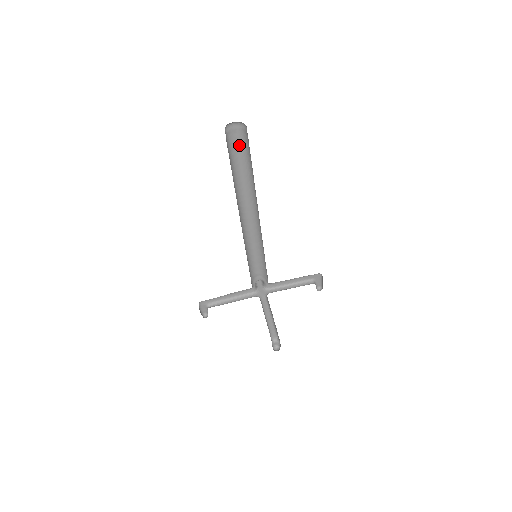
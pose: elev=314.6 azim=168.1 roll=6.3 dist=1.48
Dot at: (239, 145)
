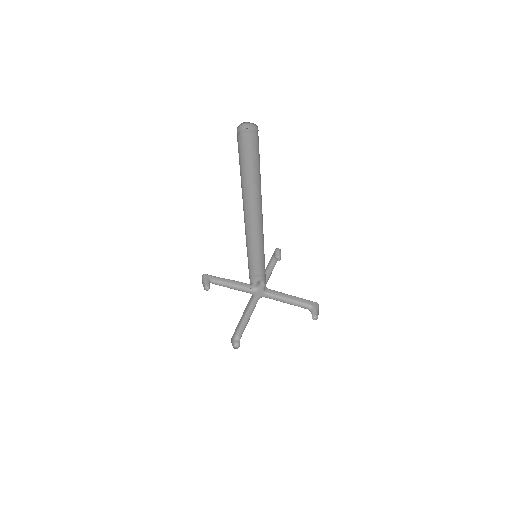
Dot at: (254, 146)
